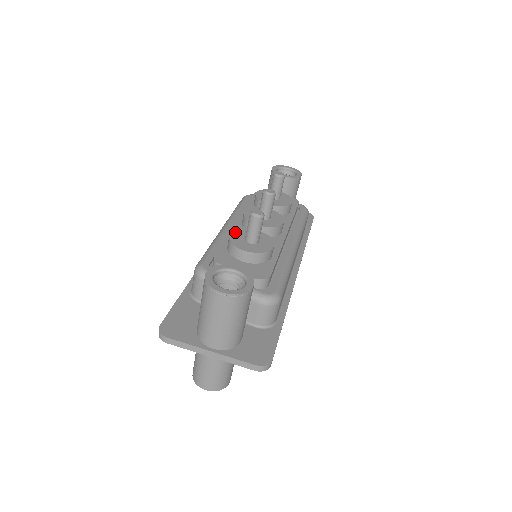
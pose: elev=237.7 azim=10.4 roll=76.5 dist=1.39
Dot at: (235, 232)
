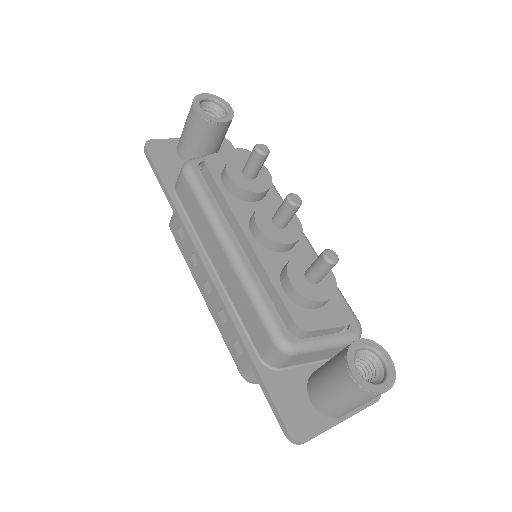
Dot at: (290, 276)
